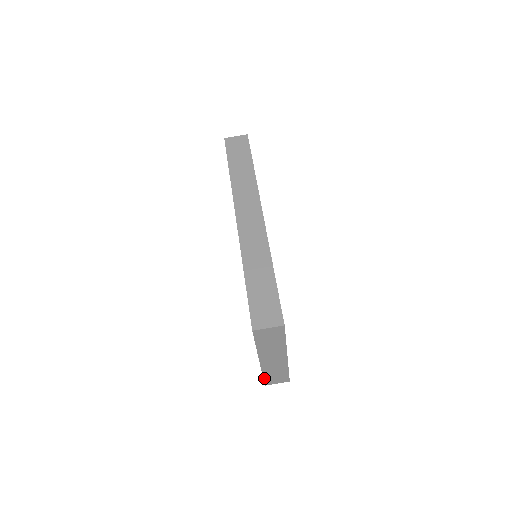
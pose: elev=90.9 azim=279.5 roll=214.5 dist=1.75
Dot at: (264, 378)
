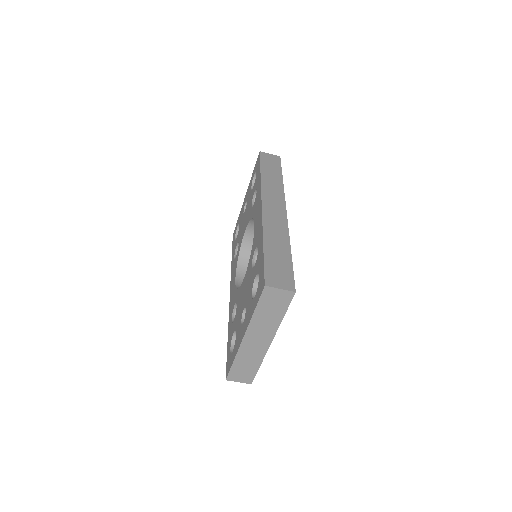
Dot at: (232, 367)
